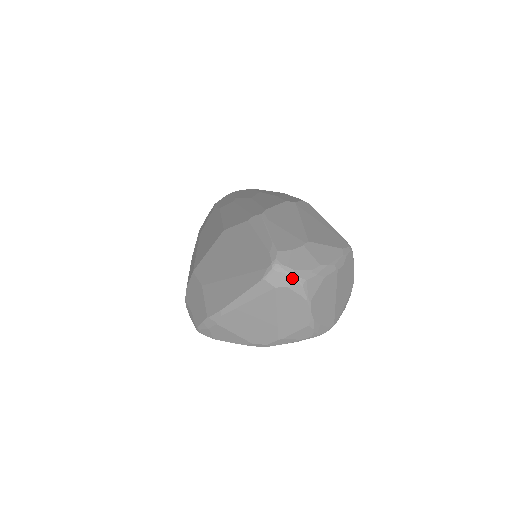
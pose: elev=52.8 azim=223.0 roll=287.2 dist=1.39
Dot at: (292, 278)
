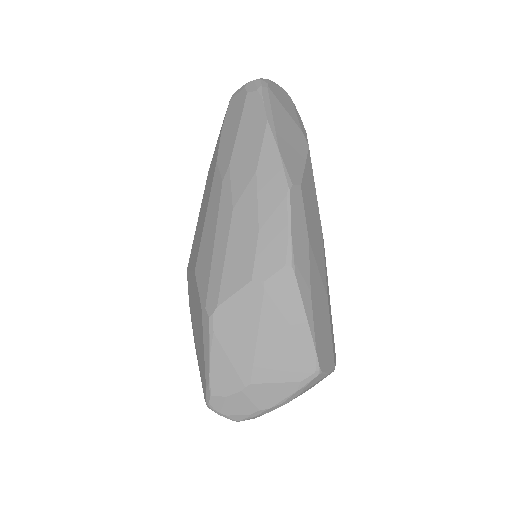
Dot at: (227, 418)
